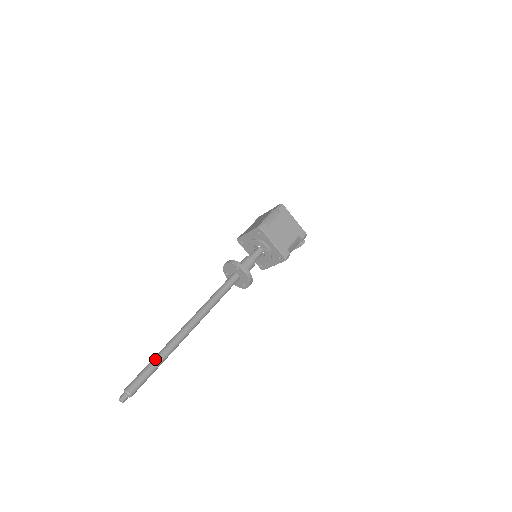
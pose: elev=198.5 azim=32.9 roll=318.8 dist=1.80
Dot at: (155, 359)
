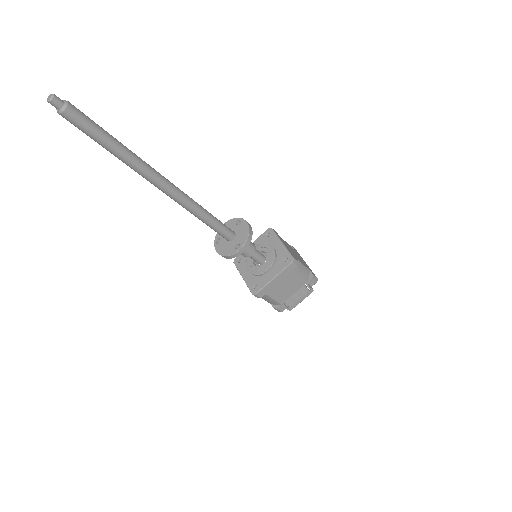
Dot at: occluded
